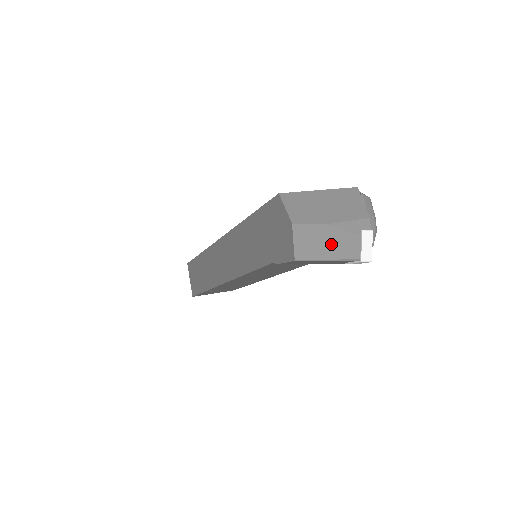
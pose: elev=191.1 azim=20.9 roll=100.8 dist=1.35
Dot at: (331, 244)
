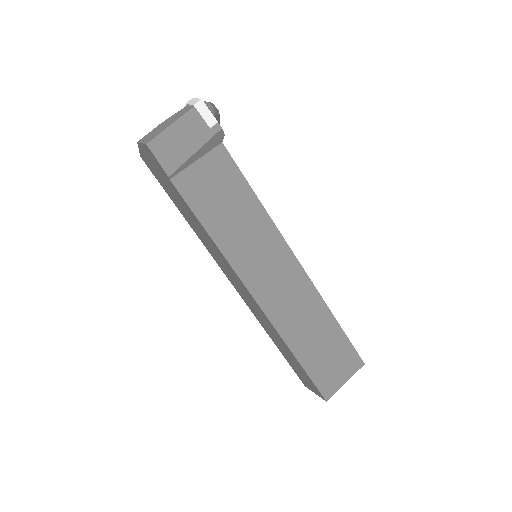
Dot at: (168, 123)
